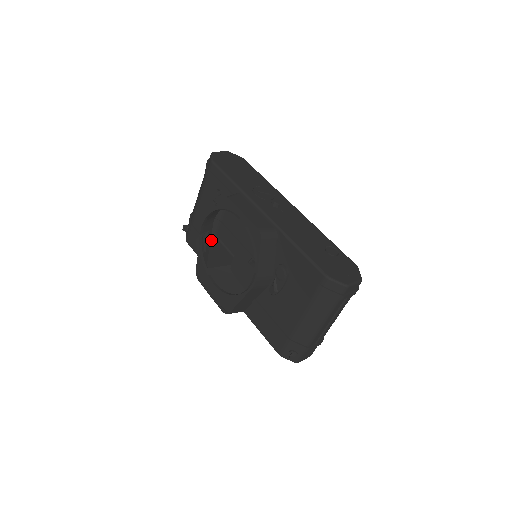
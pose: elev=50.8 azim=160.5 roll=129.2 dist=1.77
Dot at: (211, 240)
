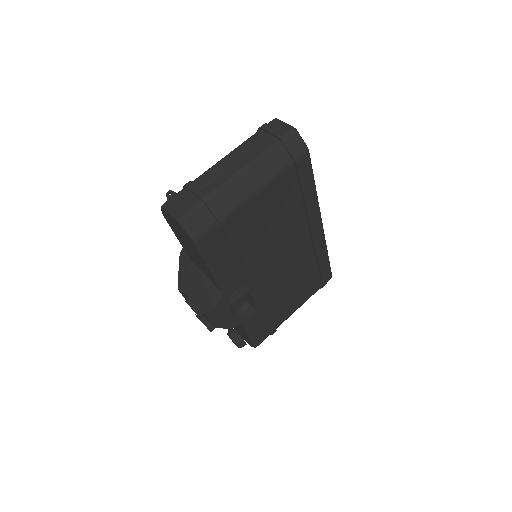
Dot at: (247, 339)
